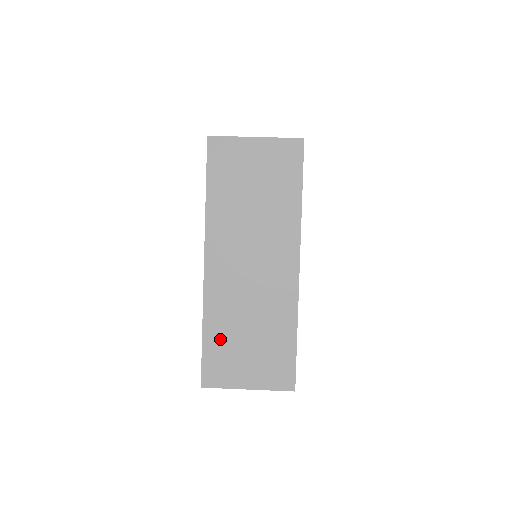
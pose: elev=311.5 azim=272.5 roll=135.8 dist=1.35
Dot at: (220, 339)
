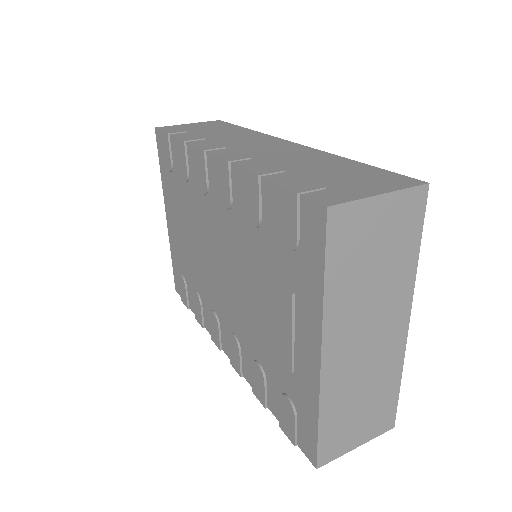
Dot at: (335, 421)
